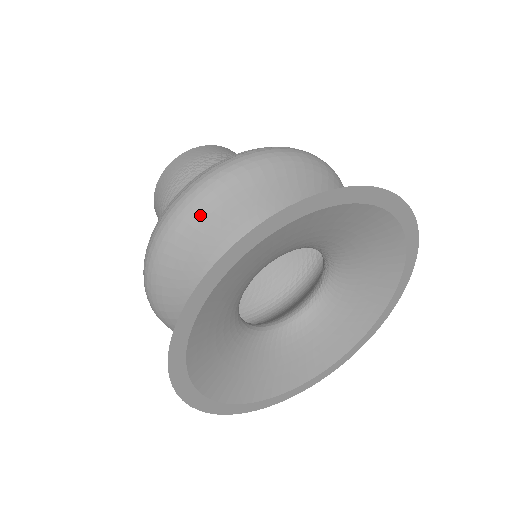
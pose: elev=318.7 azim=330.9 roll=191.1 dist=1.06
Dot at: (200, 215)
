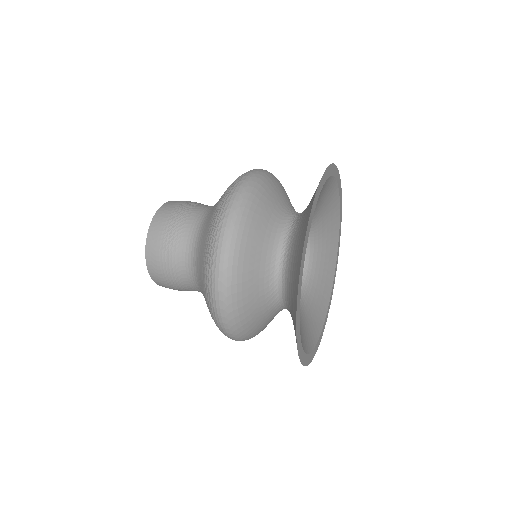
Dot at: (251, 210)
